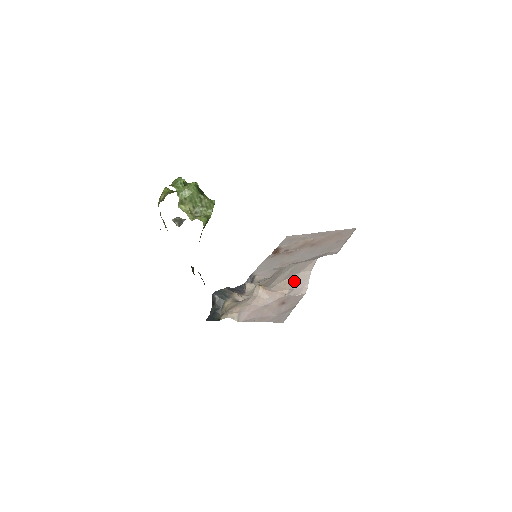
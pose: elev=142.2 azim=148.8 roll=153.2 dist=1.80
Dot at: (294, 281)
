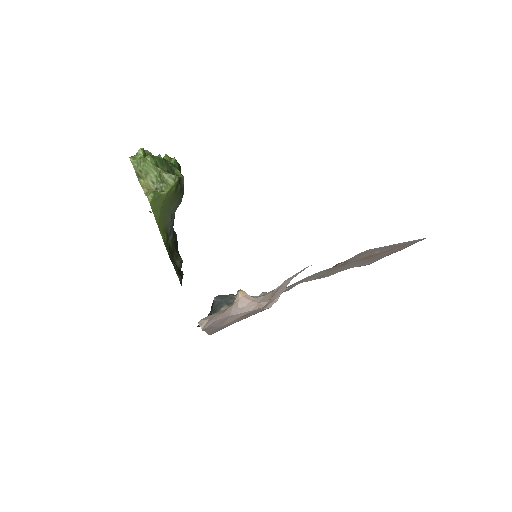
Dot at: (276, 291)
